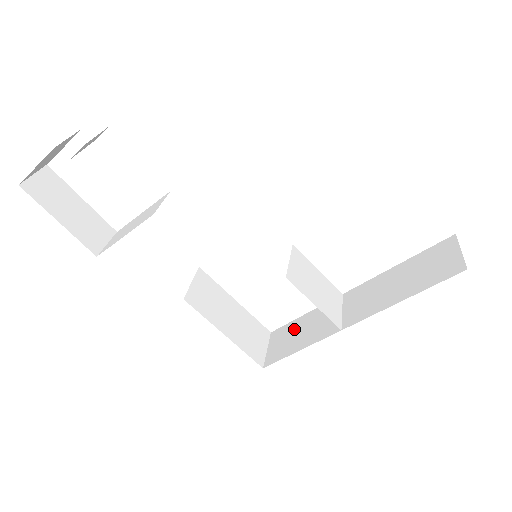
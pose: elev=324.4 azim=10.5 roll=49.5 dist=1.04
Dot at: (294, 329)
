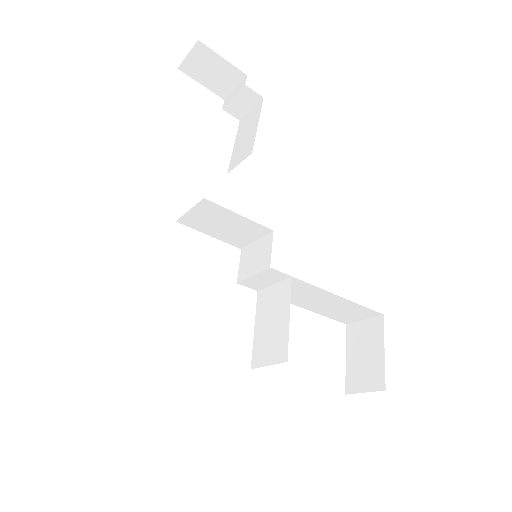
Dot at: occluded
